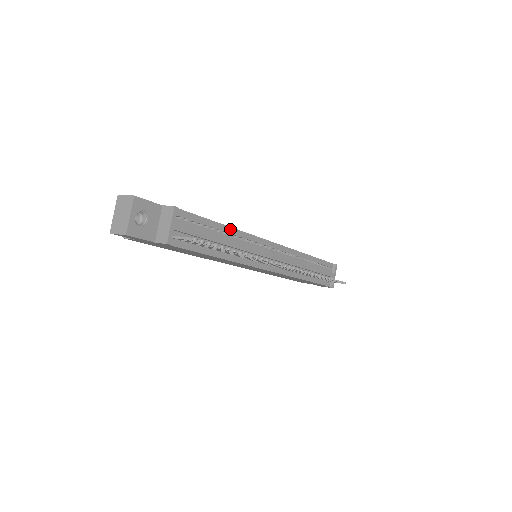
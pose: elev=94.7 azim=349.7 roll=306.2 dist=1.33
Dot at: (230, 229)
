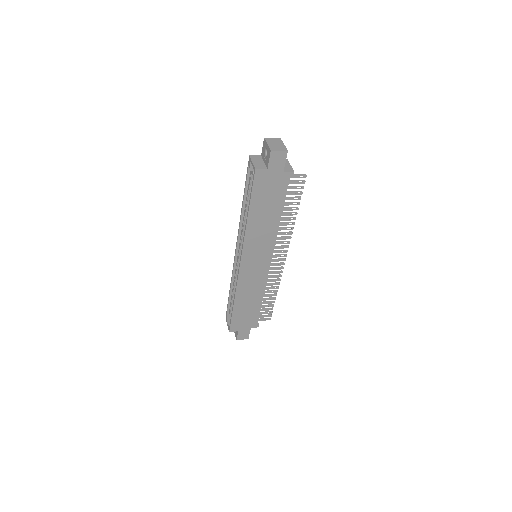
Dot at: occluded
